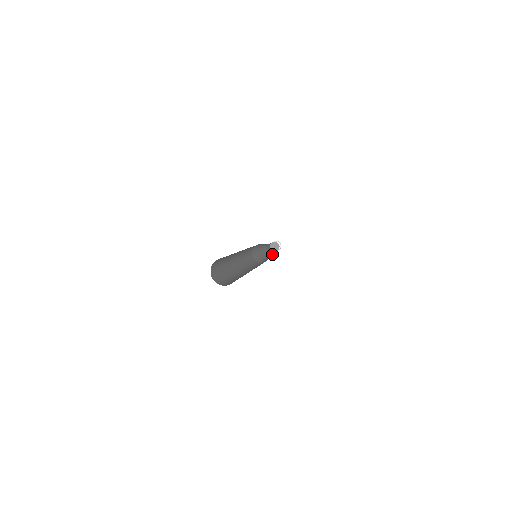
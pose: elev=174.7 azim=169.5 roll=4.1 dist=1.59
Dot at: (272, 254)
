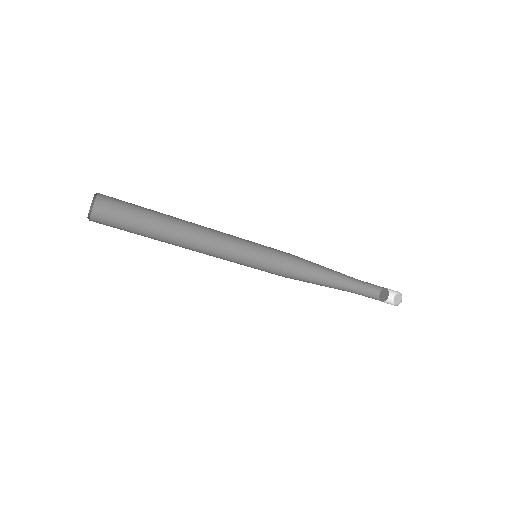
Dot at: occluded
